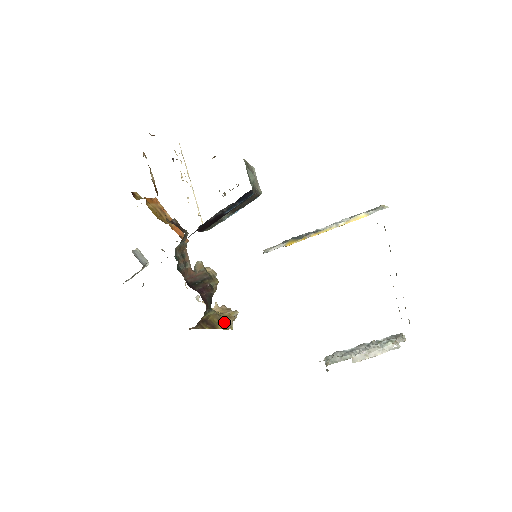
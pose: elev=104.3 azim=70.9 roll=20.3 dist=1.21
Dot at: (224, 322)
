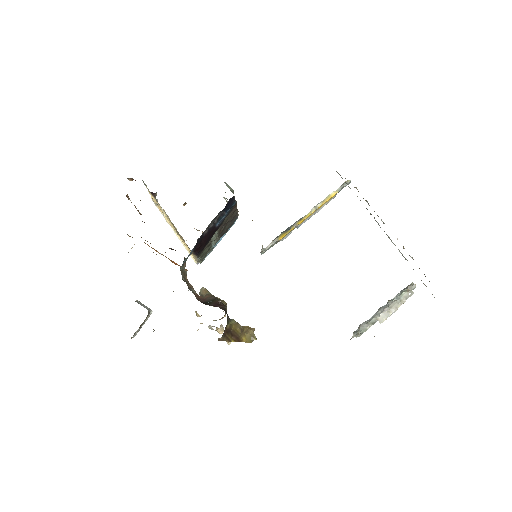
Dot at: (246, 333)
